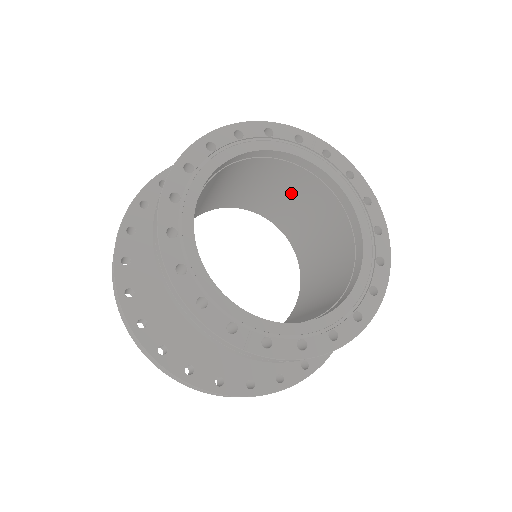
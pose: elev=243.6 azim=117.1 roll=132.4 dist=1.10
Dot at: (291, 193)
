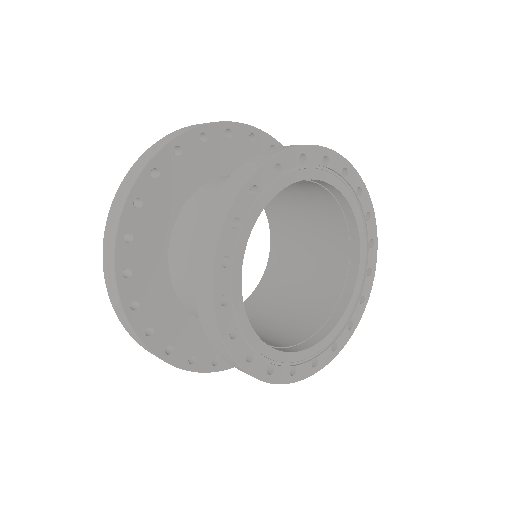
Dot at: (290, 187)
